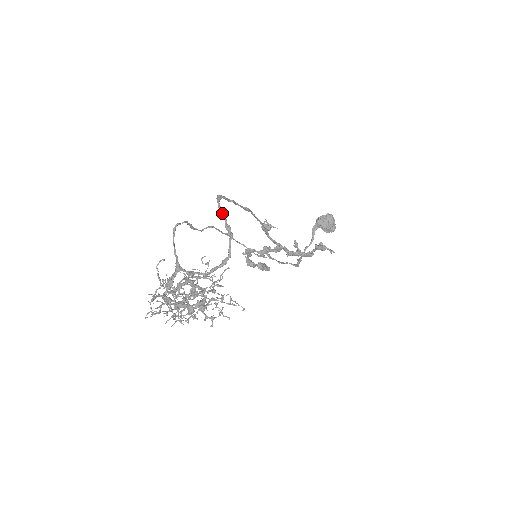
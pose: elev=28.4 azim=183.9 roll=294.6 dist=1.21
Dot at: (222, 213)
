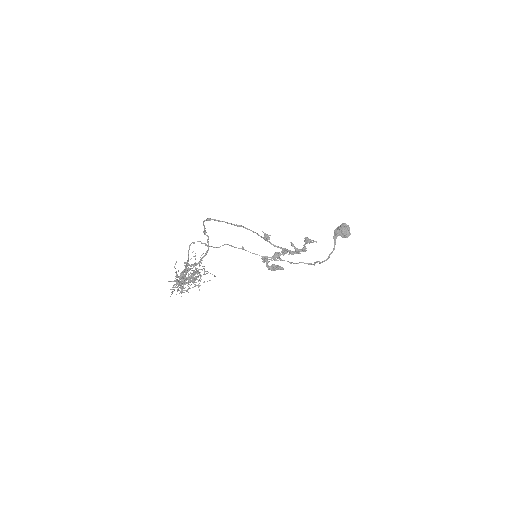
Dot at: (204, 226)
